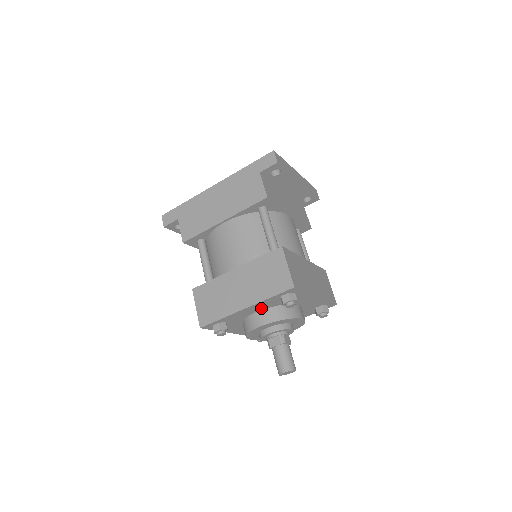
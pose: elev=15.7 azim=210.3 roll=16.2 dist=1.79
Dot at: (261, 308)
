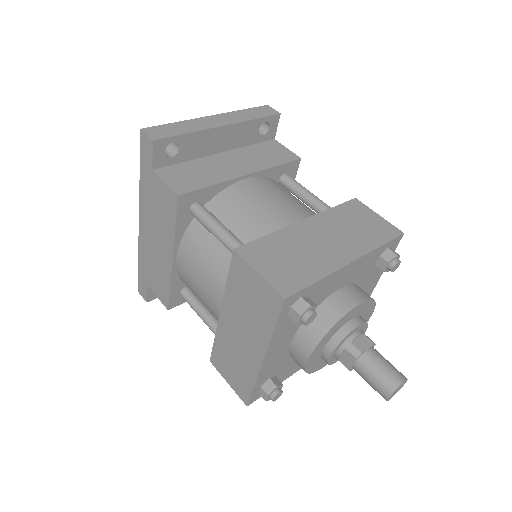
Dot at: (288, 338)
